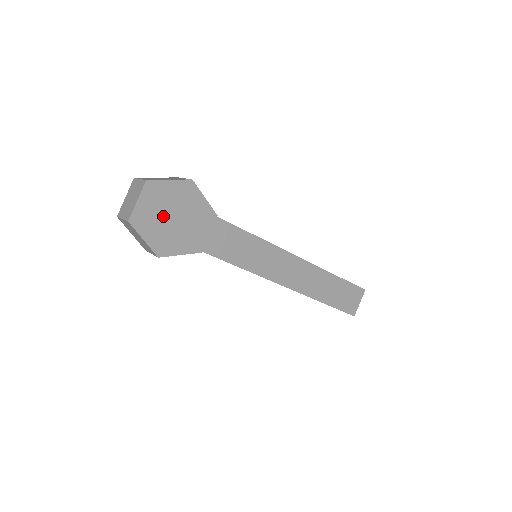
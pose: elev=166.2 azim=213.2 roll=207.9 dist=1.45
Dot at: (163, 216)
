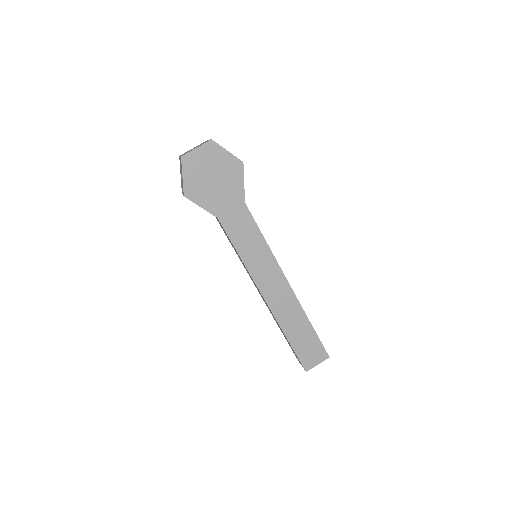
Dot at: (207, 171)
